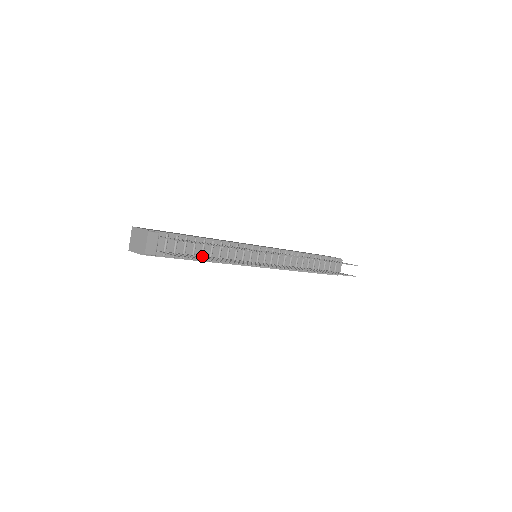
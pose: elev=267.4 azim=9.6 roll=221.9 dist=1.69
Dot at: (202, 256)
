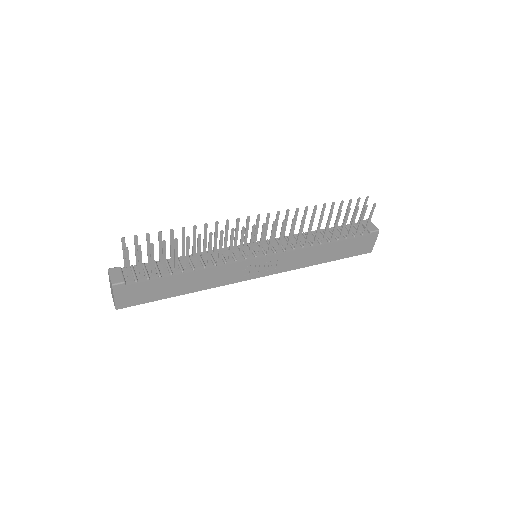
Dot at: (181, 268)
